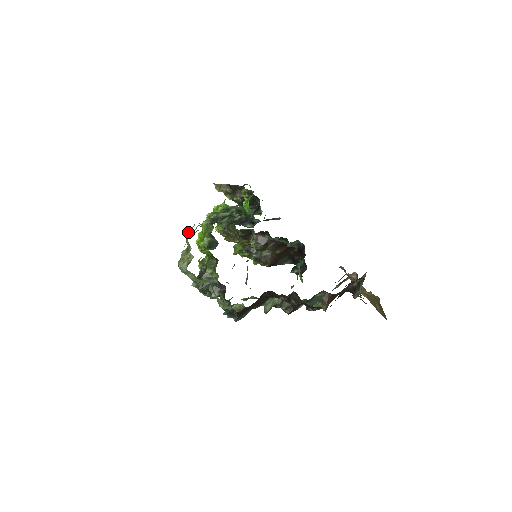
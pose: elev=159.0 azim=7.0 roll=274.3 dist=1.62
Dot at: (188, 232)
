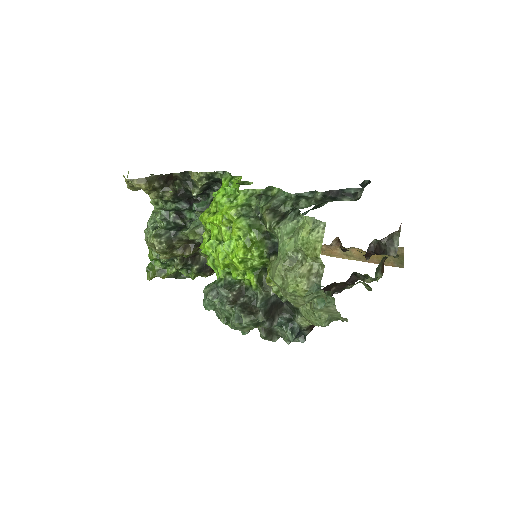
Dot at: (307, 230)
